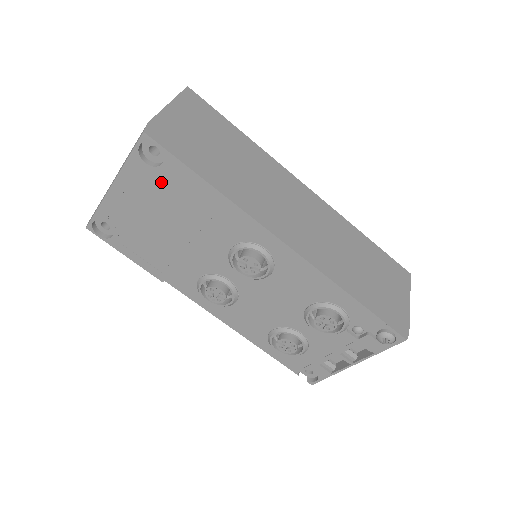
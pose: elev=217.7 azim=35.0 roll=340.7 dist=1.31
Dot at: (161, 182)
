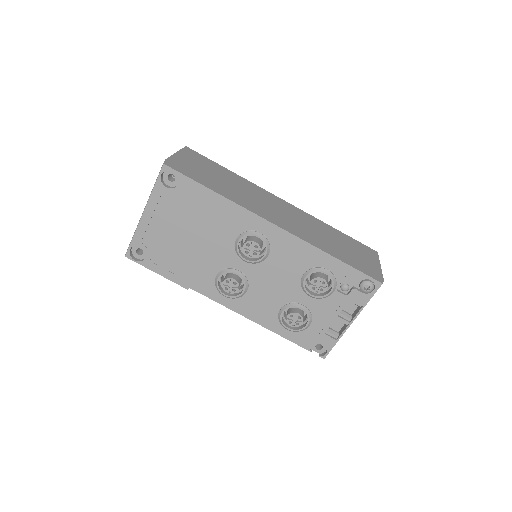
Dot at: (179, 199)
